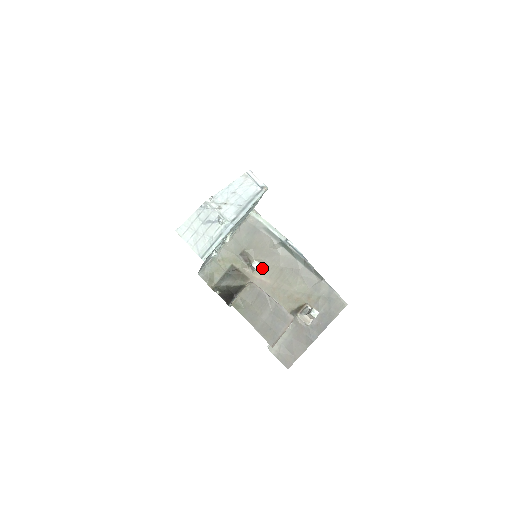
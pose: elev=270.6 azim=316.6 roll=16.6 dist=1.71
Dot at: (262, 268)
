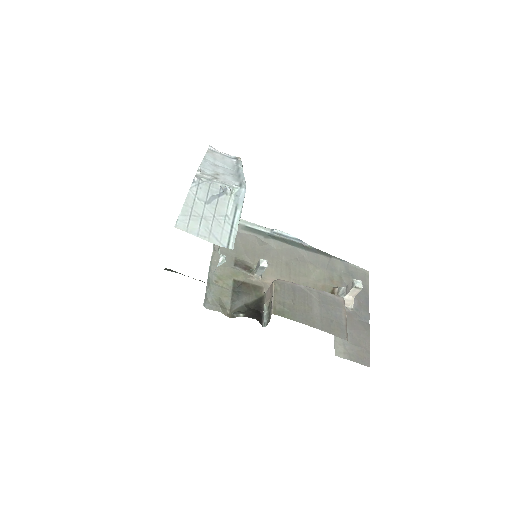
Dot at: (267, 270)
